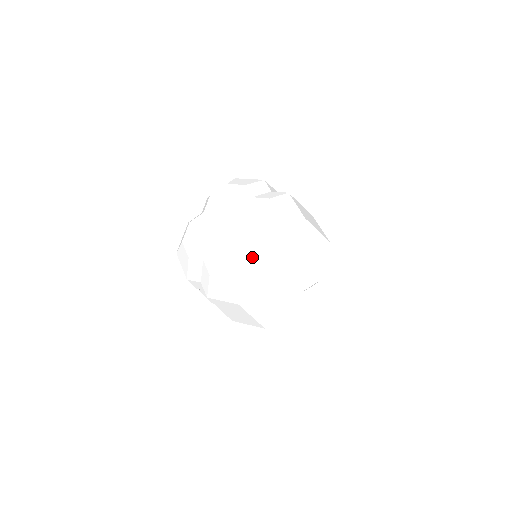
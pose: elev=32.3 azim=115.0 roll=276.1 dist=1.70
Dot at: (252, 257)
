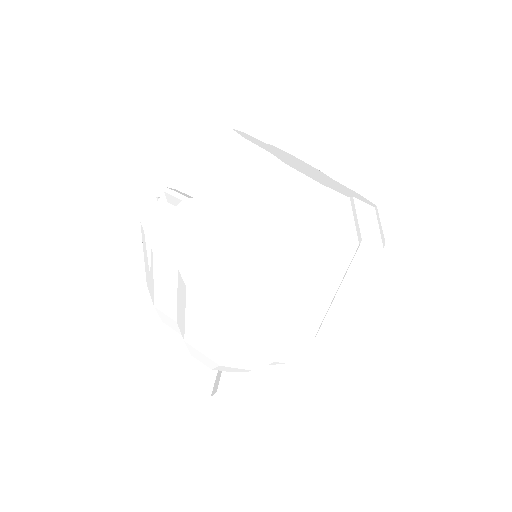
Dot at: (352, 198)
